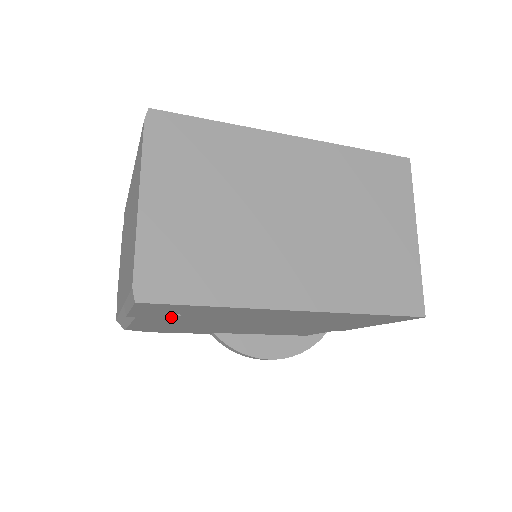
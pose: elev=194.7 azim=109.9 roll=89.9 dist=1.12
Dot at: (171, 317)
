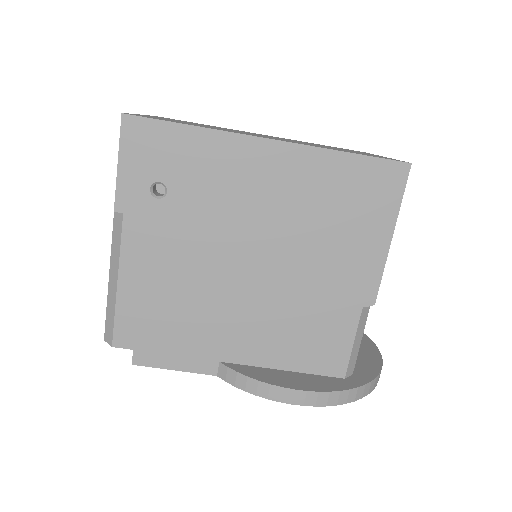
Dot at: (158, 211)
